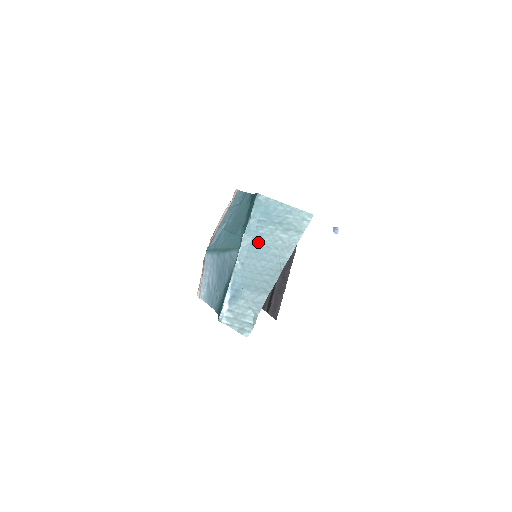
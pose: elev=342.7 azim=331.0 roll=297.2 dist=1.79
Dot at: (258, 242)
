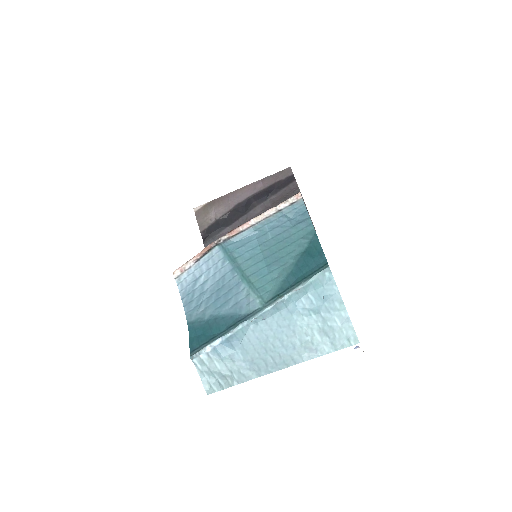
Dot at: (289, 318)
